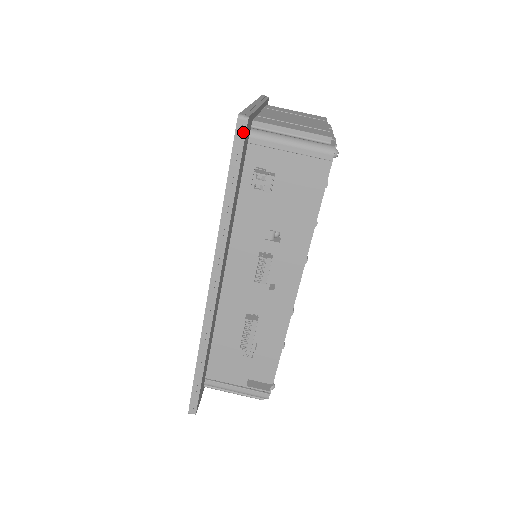
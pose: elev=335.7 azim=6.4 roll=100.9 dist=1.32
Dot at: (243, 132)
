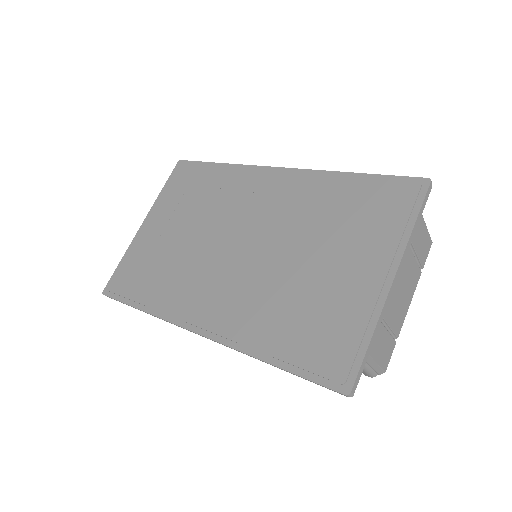
Dot at: (337, 392)
